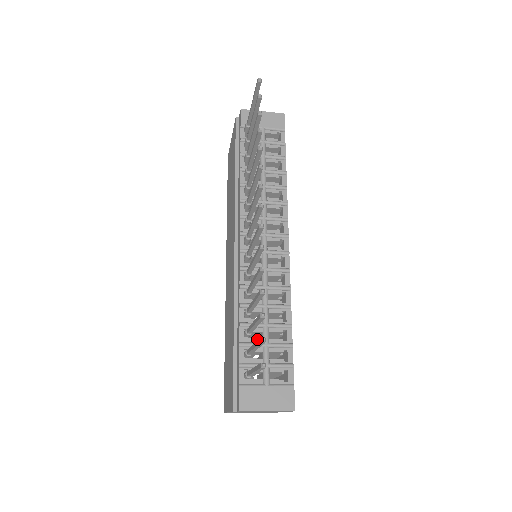
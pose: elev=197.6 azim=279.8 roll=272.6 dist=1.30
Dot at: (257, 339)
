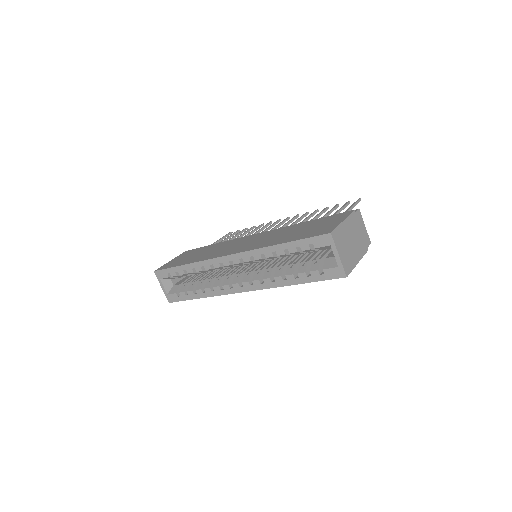
Dot at: occluded
